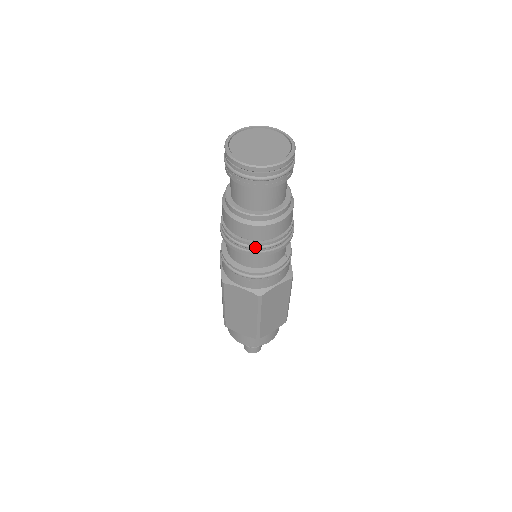
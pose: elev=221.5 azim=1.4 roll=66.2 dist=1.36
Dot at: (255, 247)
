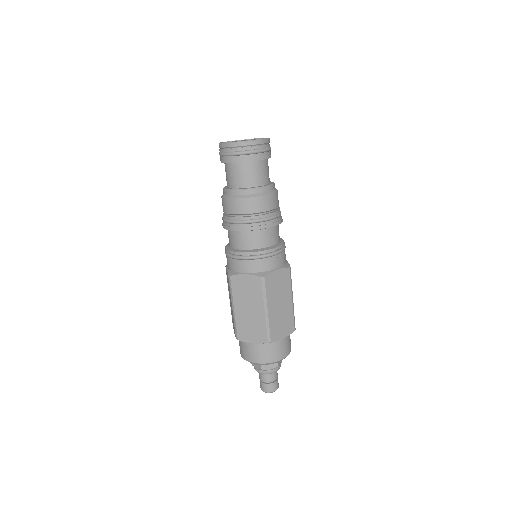
Dot at: (225, 220)
